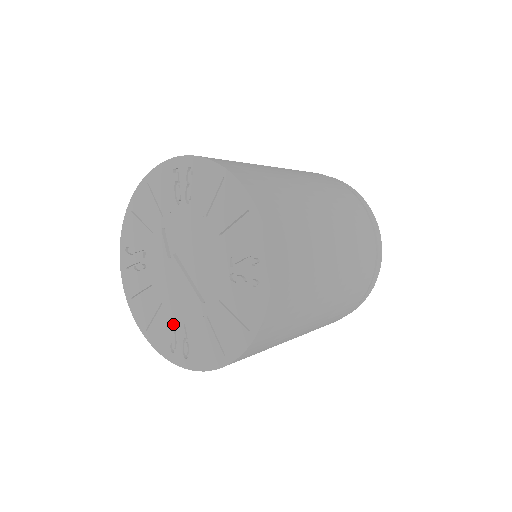
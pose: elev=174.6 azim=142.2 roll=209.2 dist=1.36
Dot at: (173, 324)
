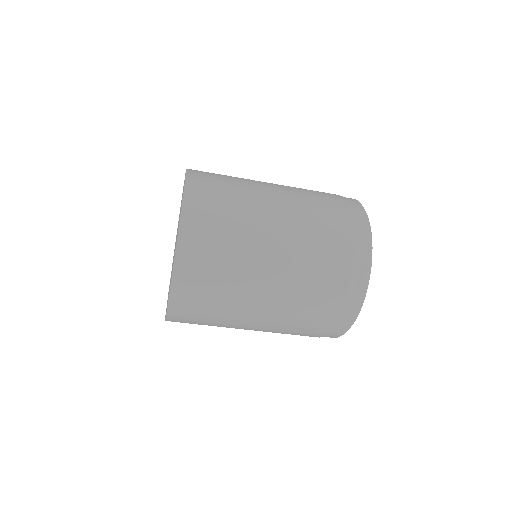
Dot at: occluded
